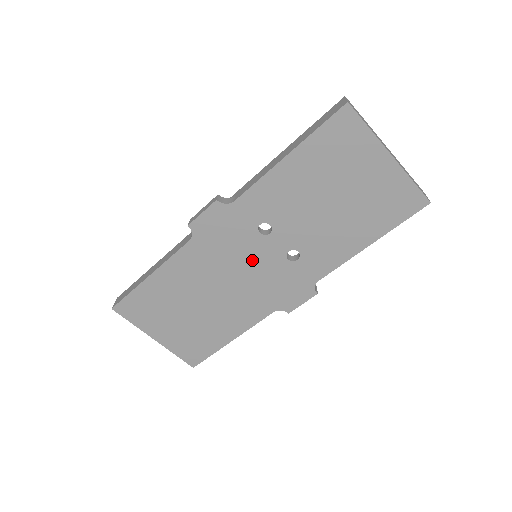
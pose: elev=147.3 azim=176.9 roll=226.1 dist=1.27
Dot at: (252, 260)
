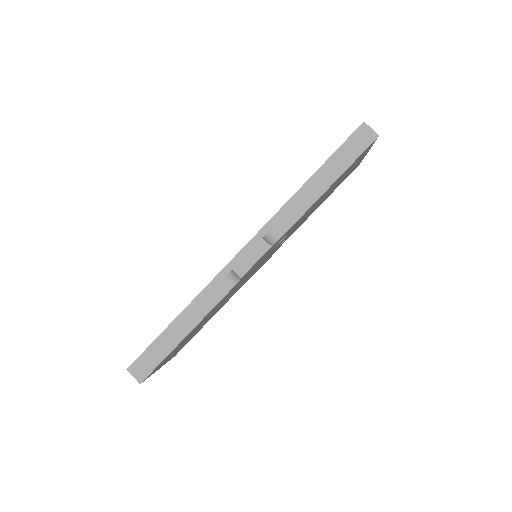
Dot at: occluded
